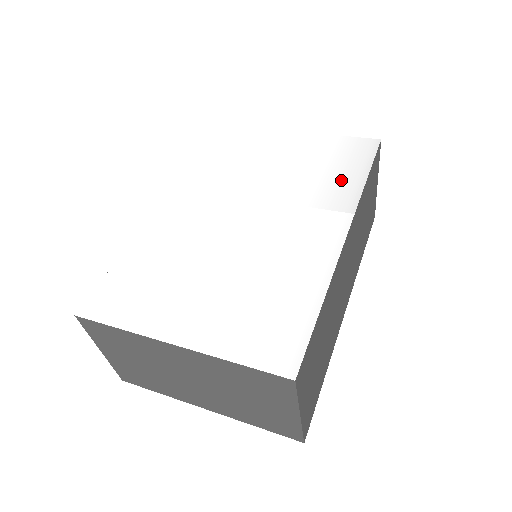
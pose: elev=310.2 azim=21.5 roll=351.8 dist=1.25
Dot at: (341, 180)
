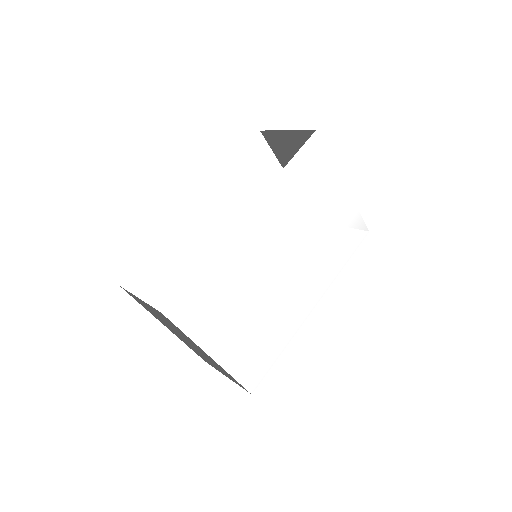
Dot at: (335, 260)
